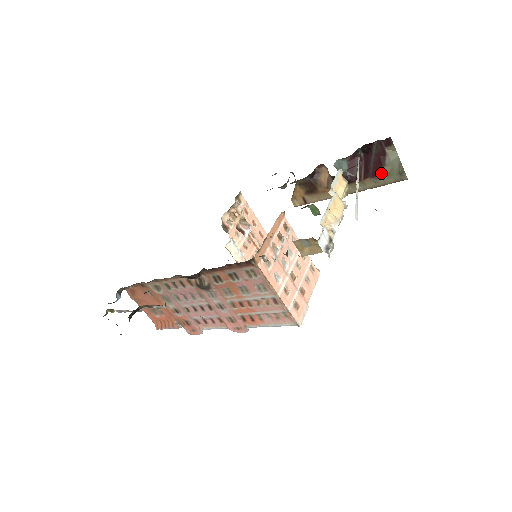
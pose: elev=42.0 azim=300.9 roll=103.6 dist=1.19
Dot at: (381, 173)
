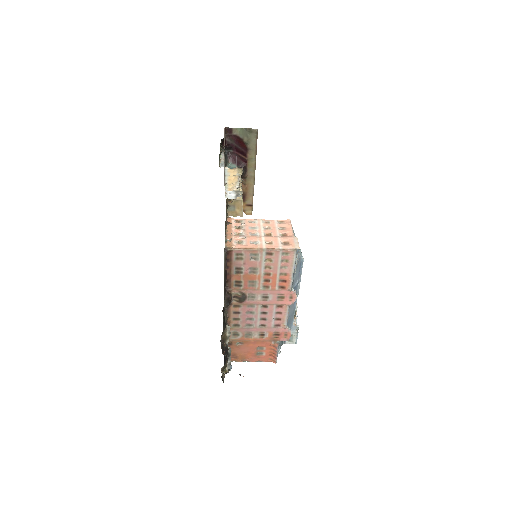
Dot at: (247, 144)
